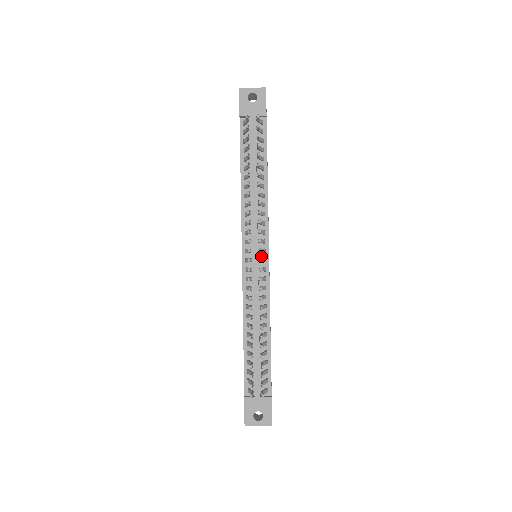
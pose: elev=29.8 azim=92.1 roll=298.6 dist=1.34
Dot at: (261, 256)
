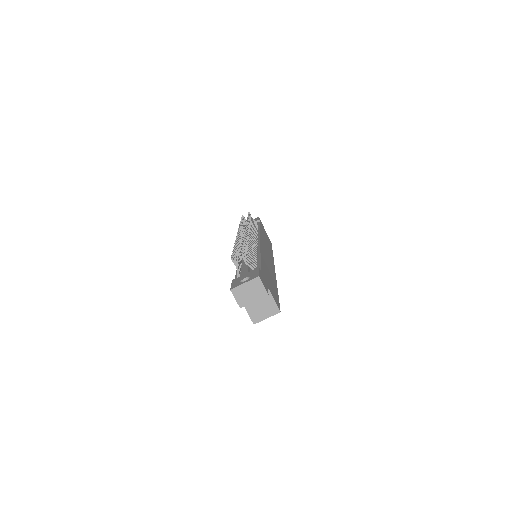
Dot at: occluded
